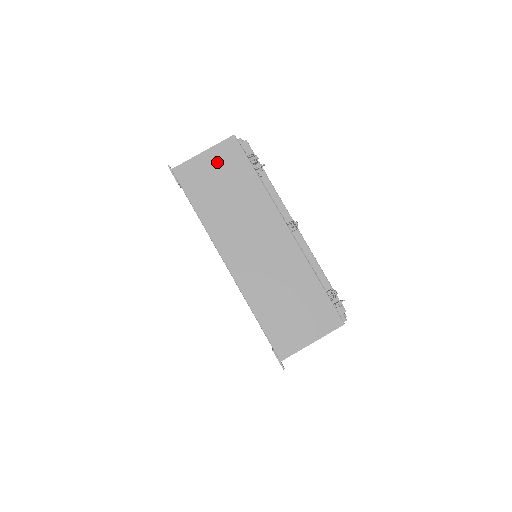
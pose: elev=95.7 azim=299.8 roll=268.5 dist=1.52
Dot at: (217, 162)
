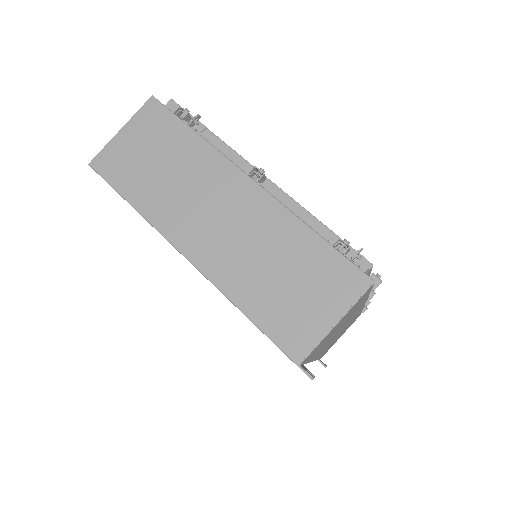
Dot at: (140, 134)
